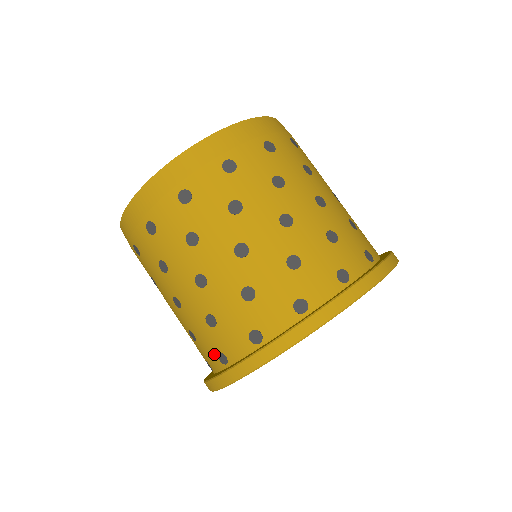
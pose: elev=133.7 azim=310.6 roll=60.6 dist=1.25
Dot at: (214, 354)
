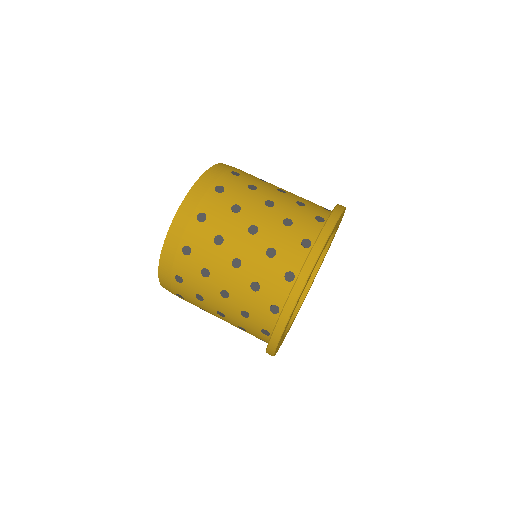
Dot at: (267, 312)
